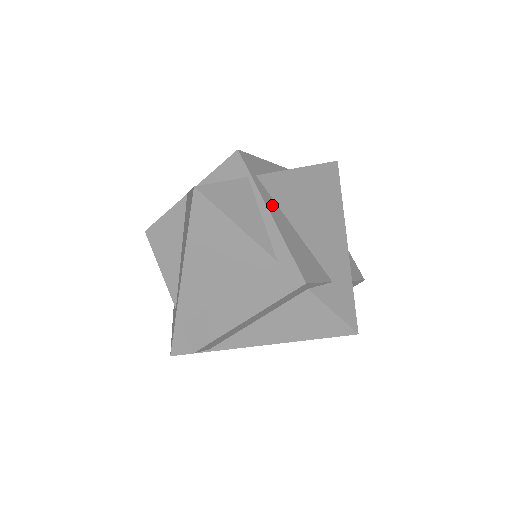
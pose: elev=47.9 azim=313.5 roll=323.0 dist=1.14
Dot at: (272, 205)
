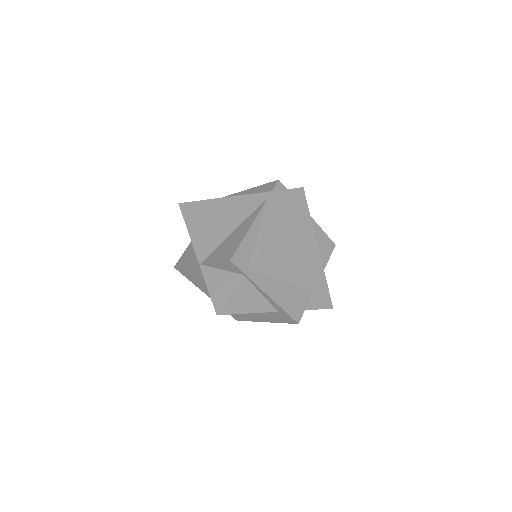
Dot at: (265, 282)
